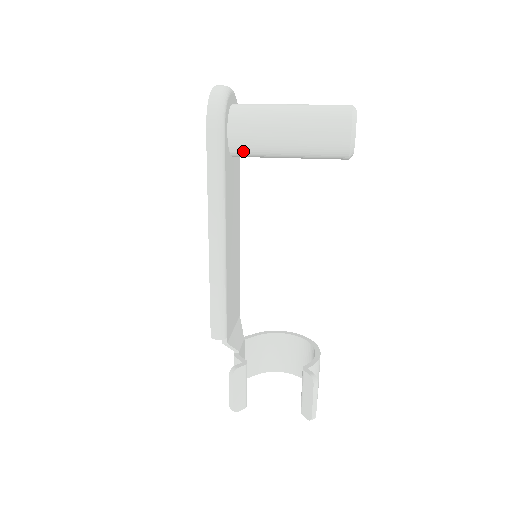
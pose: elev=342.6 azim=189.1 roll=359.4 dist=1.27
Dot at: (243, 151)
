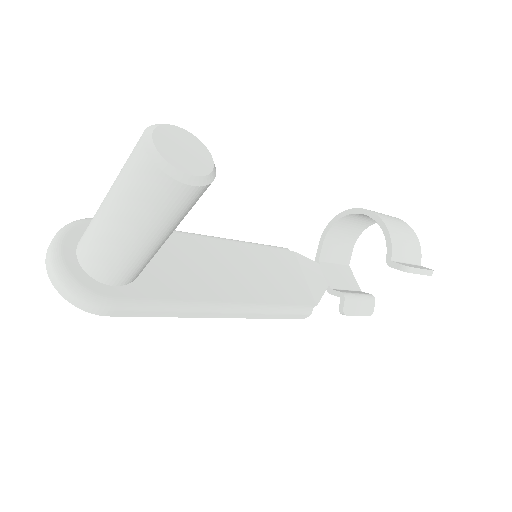
Dot at: occluded
